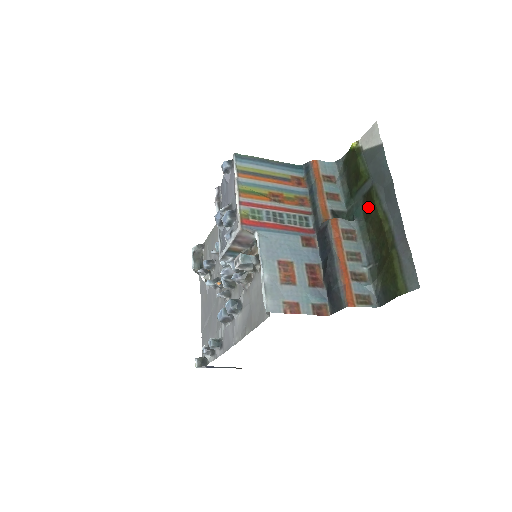
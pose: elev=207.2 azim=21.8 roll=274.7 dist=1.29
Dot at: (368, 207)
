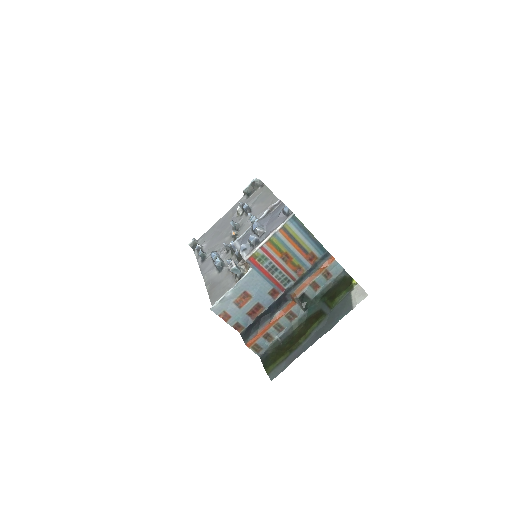
Dot at: (314, 318)
